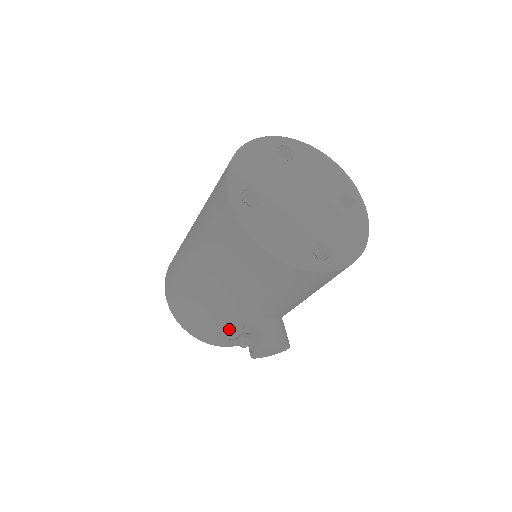
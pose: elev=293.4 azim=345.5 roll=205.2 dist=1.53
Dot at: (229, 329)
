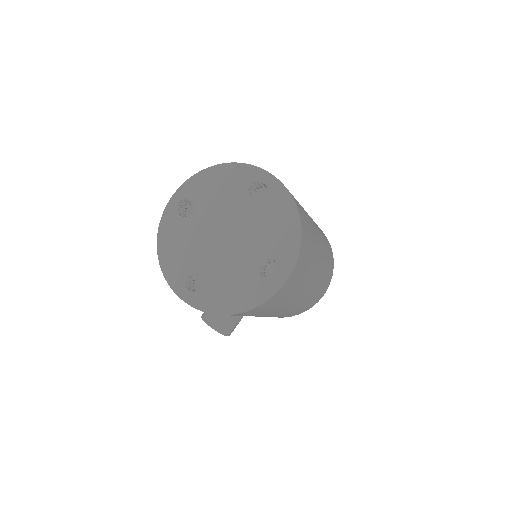
Dot at: occluded
